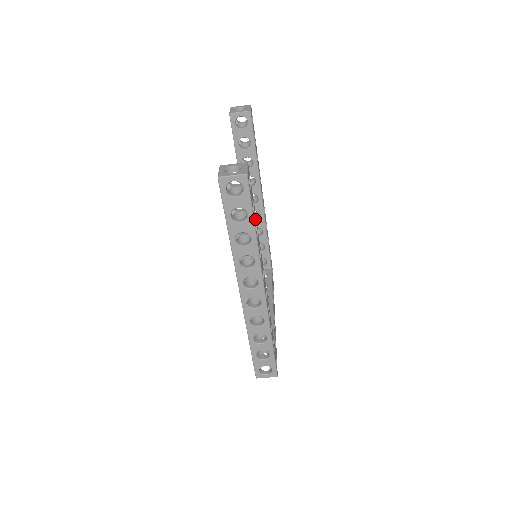
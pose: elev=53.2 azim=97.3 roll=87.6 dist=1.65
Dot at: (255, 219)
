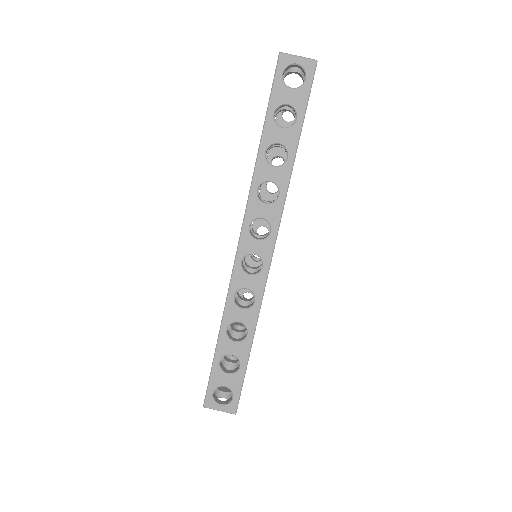
Dot at: occluded
